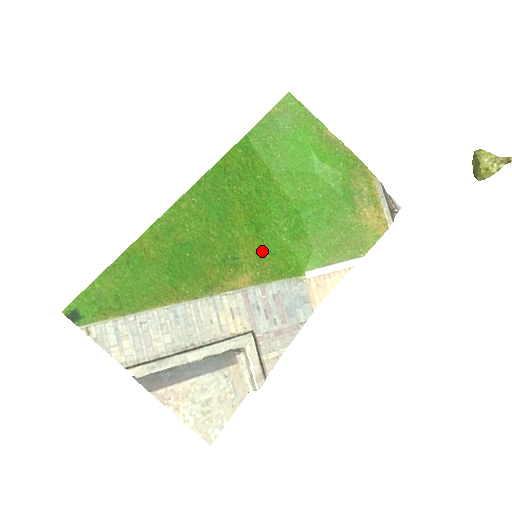
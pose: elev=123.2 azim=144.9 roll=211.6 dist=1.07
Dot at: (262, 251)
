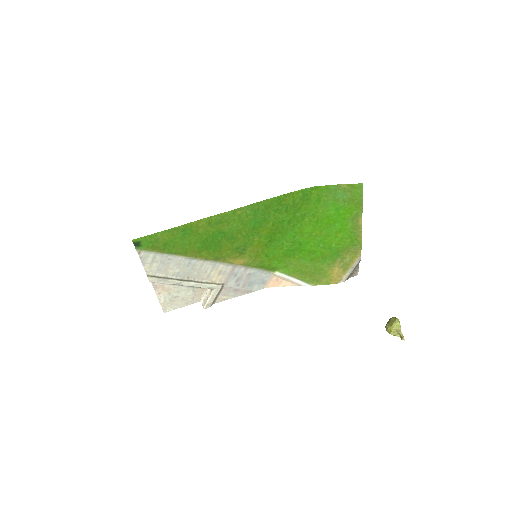
Dot at: (262, 252)
